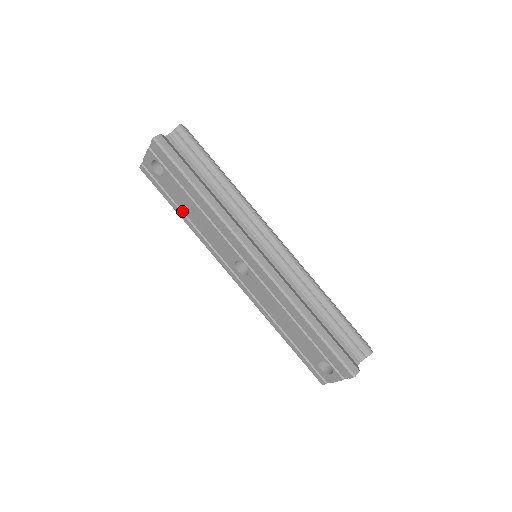
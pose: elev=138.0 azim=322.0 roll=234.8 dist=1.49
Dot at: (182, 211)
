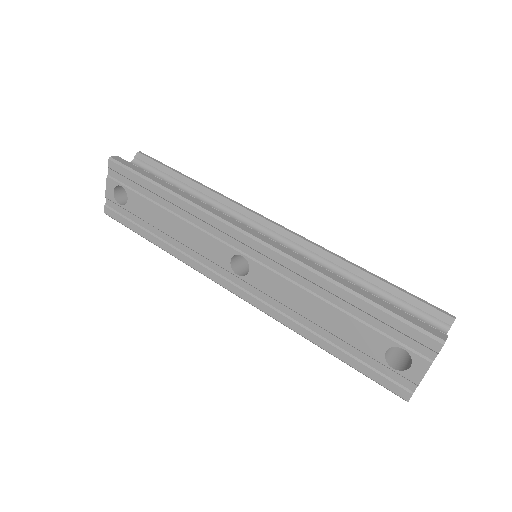
Dot at: (157, 236)
